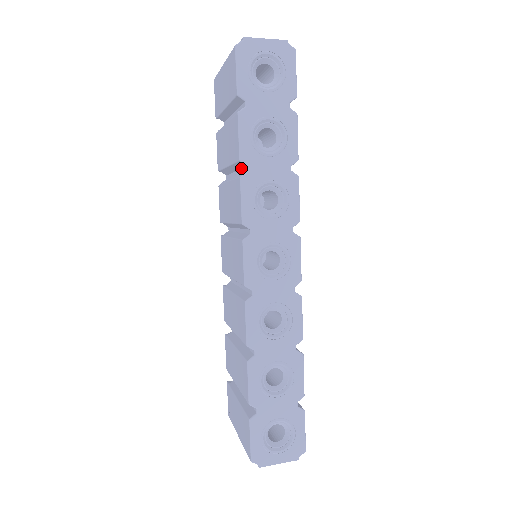
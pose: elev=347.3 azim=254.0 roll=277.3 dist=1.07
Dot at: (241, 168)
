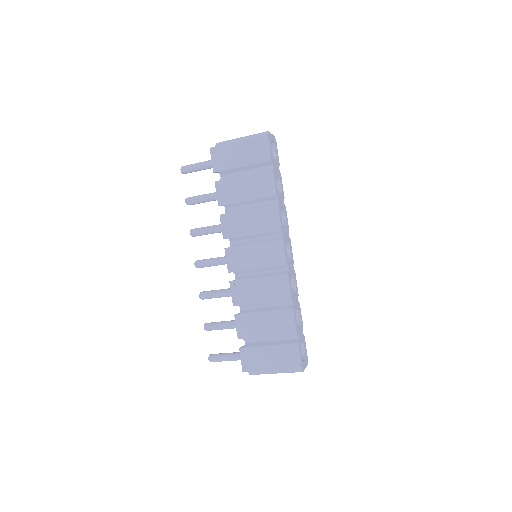
Dot at: (265, 201)
